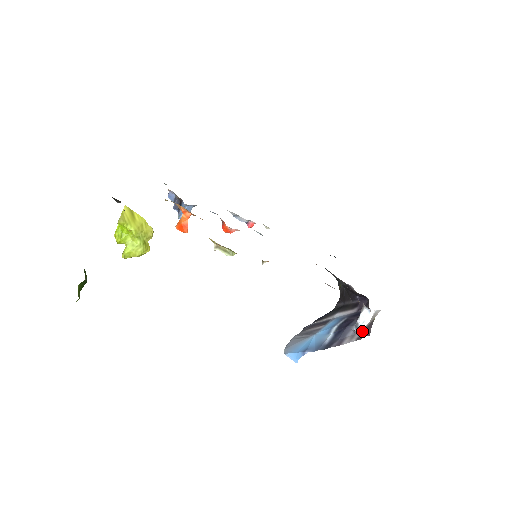
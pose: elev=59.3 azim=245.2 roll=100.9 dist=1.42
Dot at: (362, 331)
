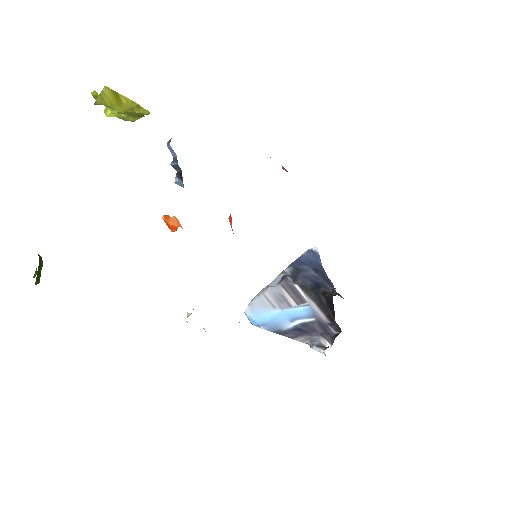
Dot at: occluded
